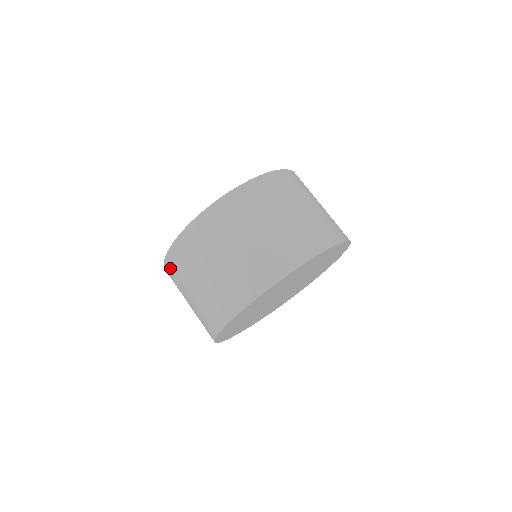
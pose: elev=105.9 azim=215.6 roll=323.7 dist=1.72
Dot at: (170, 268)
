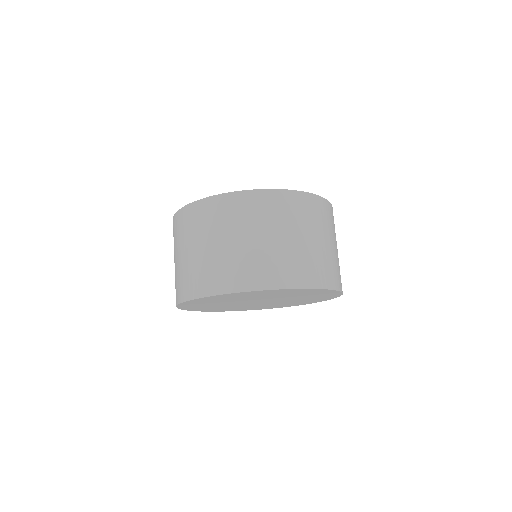
Dot at: occluded
